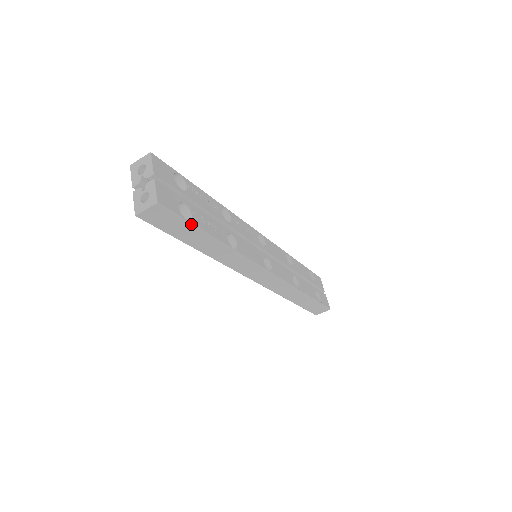
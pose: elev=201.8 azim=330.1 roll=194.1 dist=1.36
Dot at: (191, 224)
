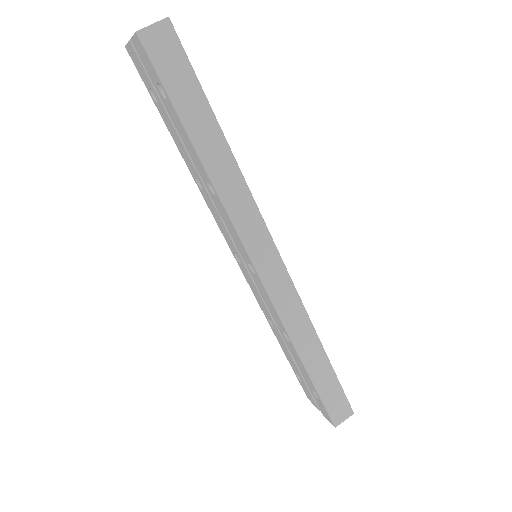
Dot at: (199, 84)
